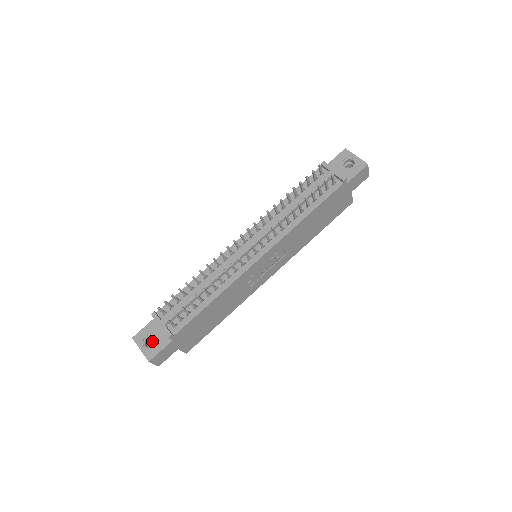
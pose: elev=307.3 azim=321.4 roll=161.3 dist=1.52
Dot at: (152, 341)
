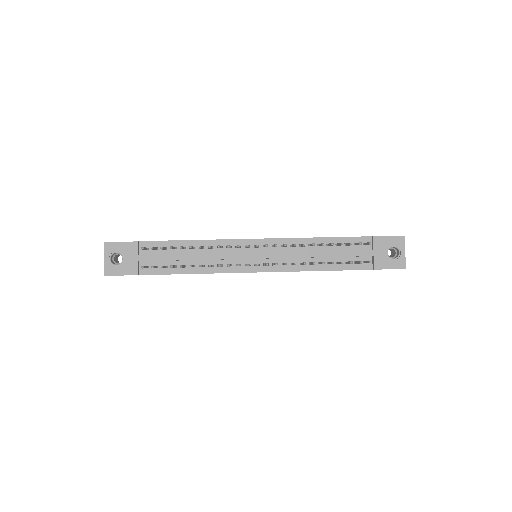
Dot at: (119, 254)
